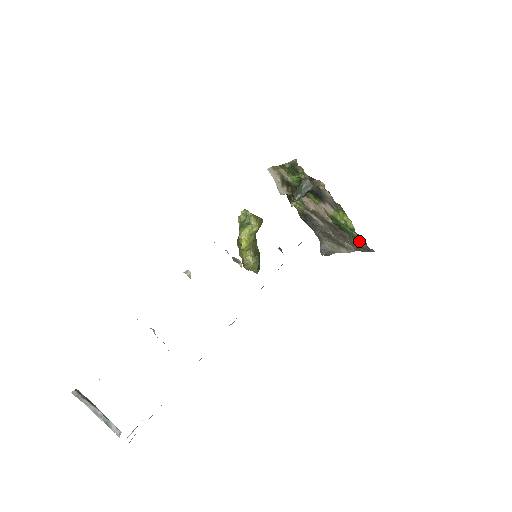
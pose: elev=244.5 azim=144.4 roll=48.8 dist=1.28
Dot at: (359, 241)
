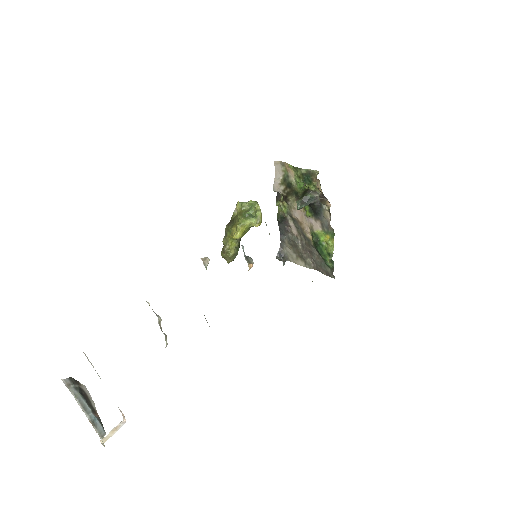
Dot at: (328, 265)
